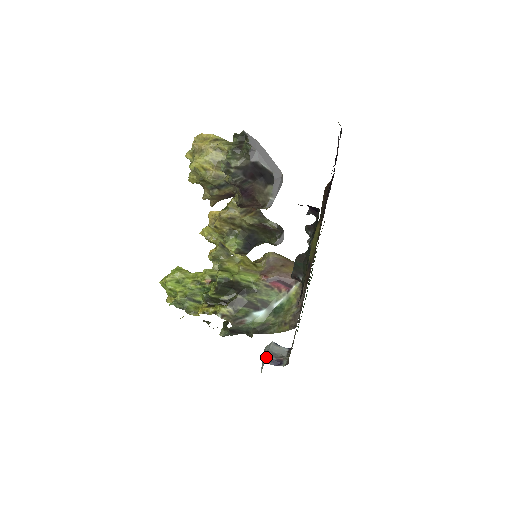
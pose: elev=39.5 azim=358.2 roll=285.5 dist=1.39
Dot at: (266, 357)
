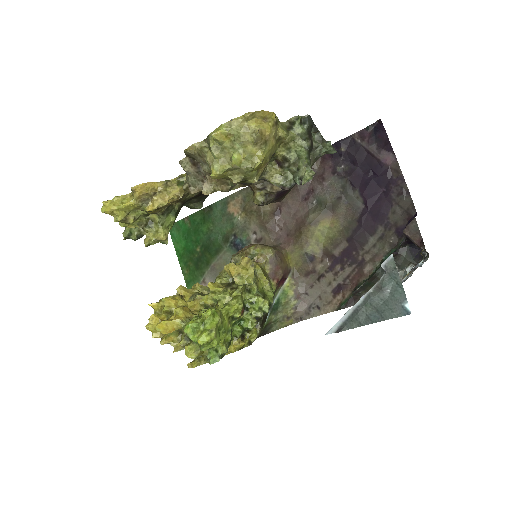
Dot at: occluded
